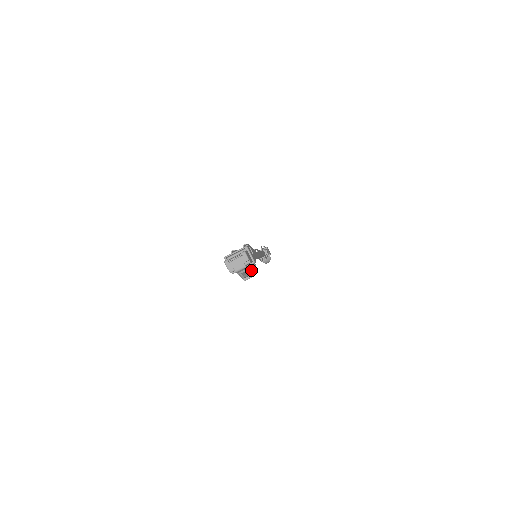
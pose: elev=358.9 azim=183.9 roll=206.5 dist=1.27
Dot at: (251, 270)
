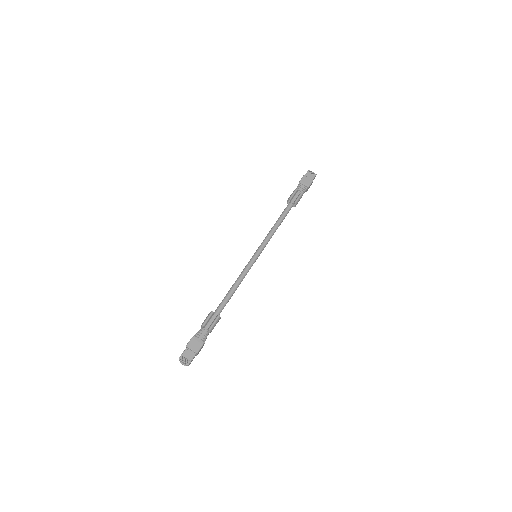
Dot at: occluded
